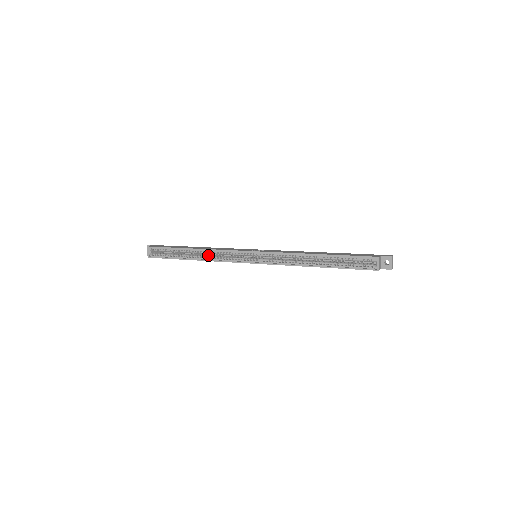
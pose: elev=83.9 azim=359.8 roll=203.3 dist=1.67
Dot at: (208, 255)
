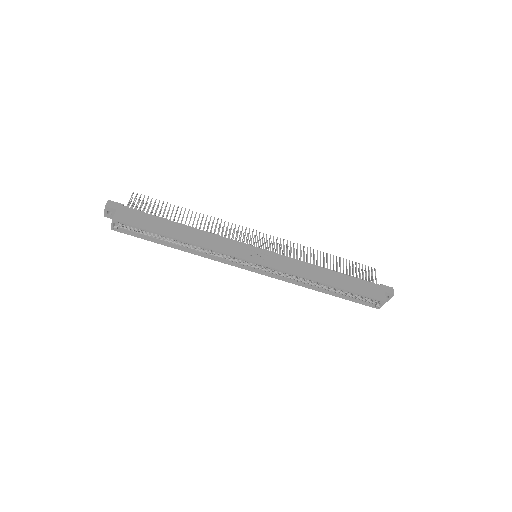
Dot at: (199, 248)
